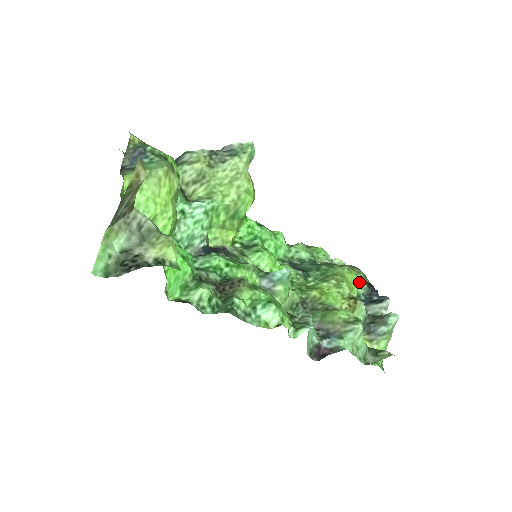
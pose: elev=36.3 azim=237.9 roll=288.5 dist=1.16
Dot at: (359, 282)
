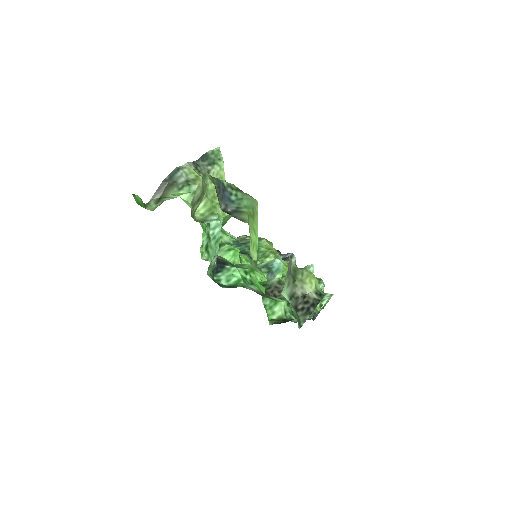
Dot at: occluded
